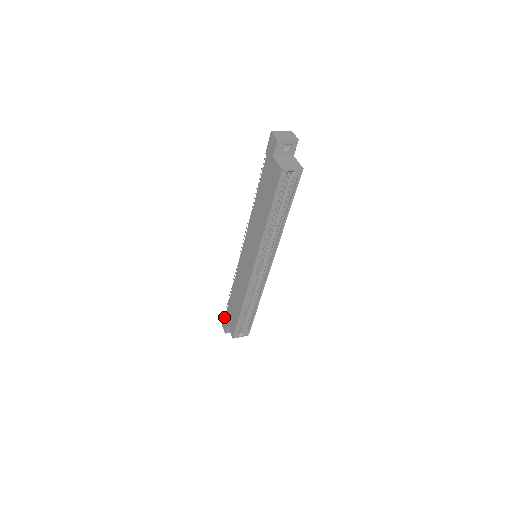
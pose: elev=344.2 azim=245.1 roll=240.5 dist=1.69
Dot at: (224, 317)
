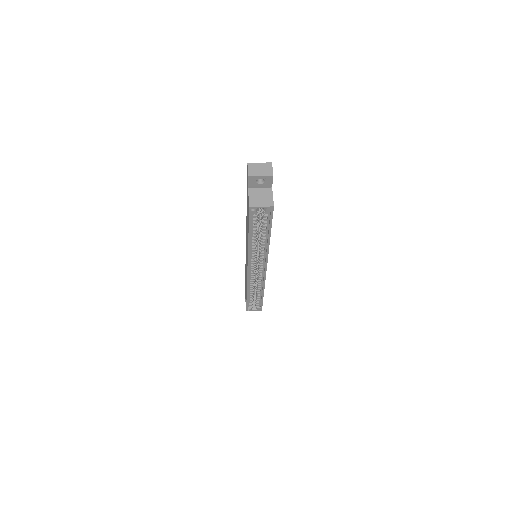
Dot at: occluded
